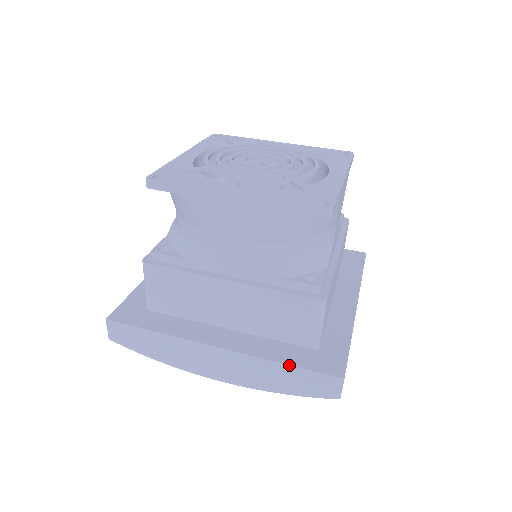
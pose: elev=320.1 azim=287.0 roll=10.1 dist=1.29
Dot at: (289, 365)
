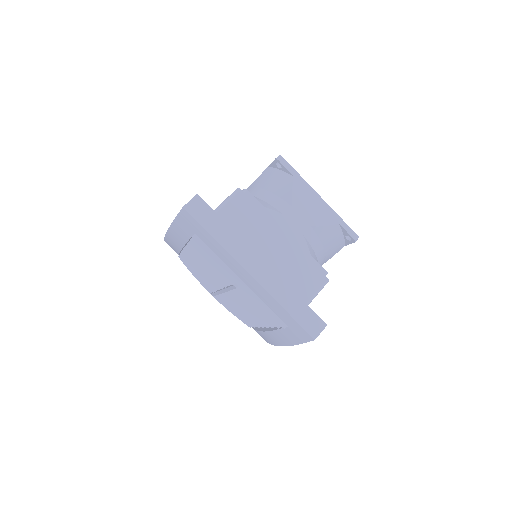
Dot at: occluded
